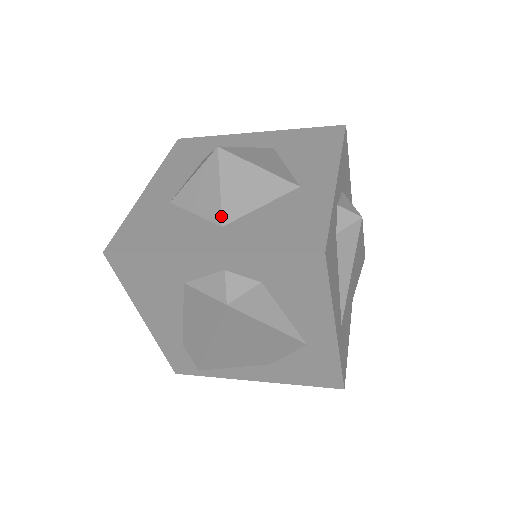
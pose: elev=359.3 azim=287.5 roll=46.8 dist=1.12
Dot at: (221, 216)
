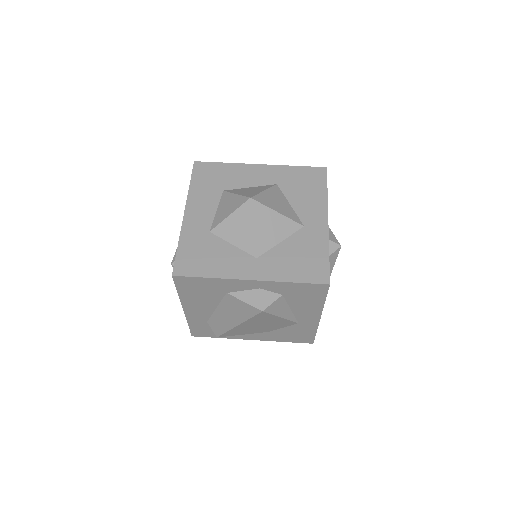
Dot at: (256, 250)
